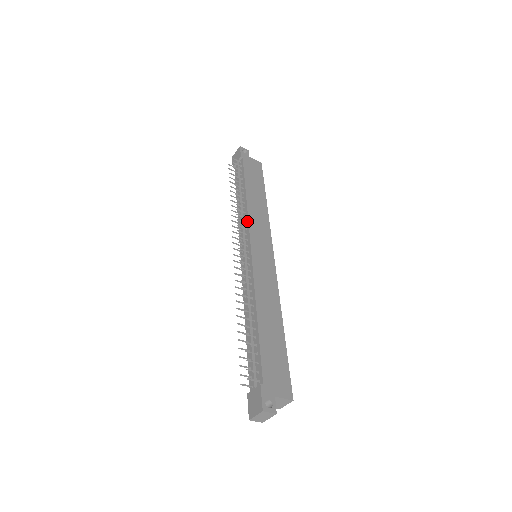
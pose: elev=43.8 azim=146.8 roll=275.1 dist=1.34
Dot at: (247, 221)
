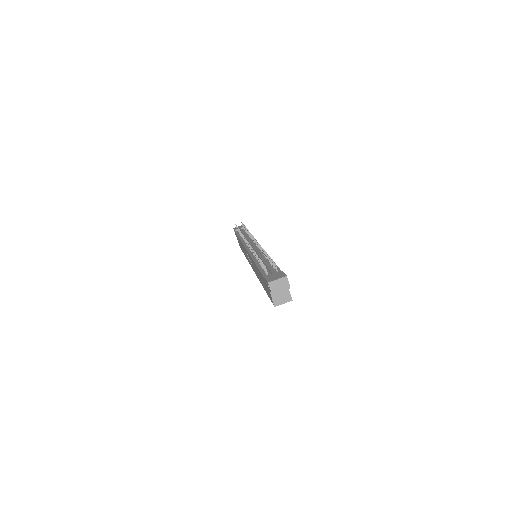
Dot at: occluded
